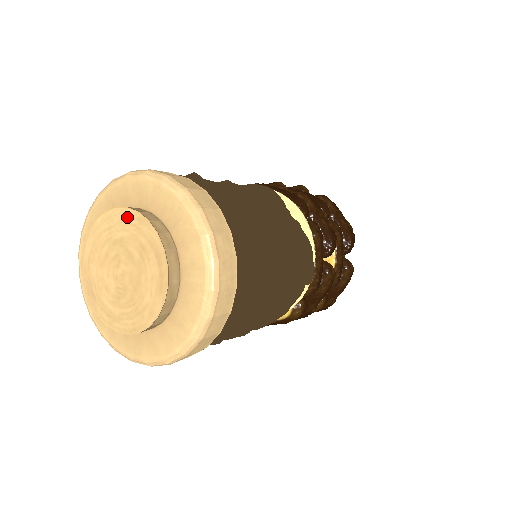
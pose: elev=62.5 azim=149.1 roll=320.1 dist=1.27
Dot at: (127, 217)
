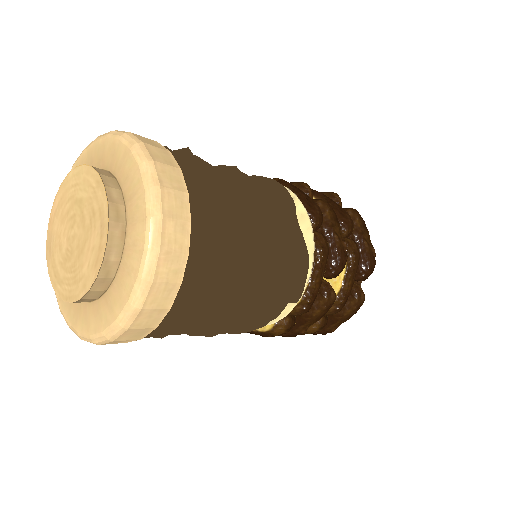
Dot at: (90, 177)
